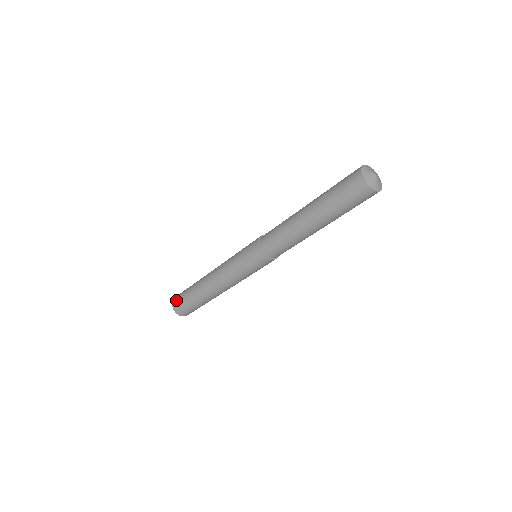
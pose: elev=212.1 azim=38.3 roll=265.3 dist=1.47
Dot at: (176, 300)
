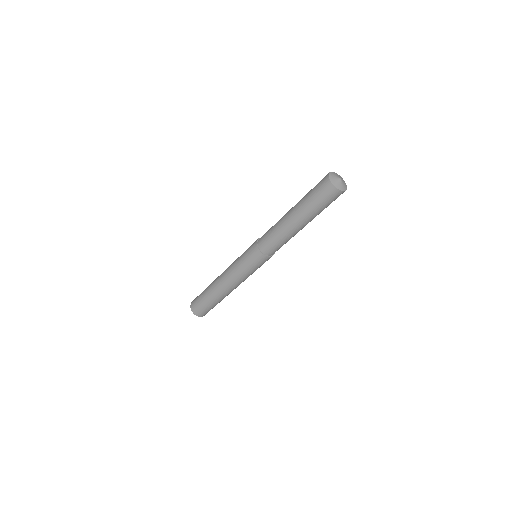
Dot at: (193, 303)
